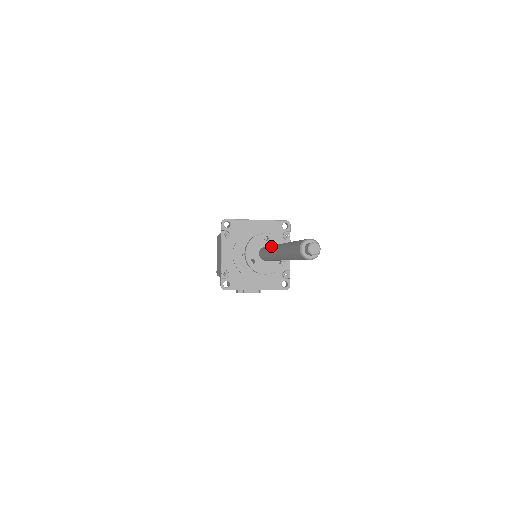
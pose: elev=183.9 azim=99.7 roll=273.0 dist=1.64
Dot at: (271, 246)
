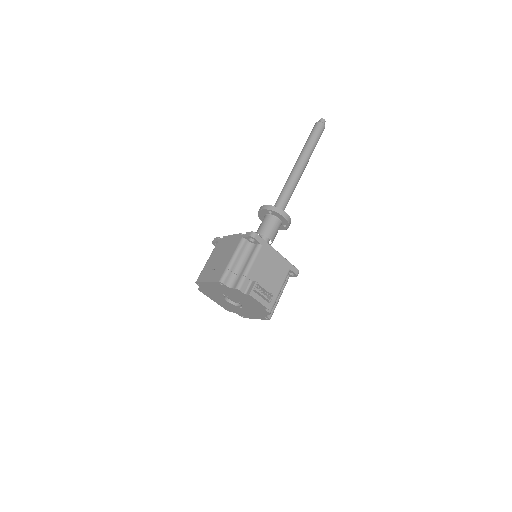
Dot at: (285, 183)
